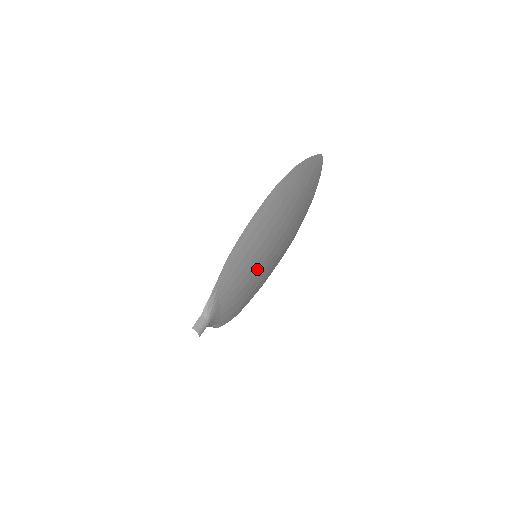
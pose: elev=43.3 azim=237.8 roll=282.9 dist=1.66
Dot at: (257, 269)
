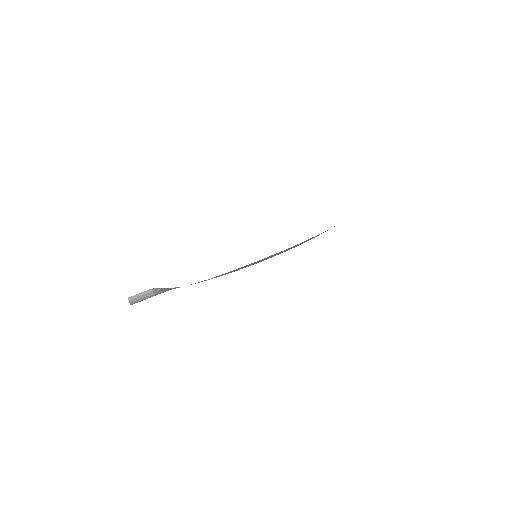
Dot at: occluded
